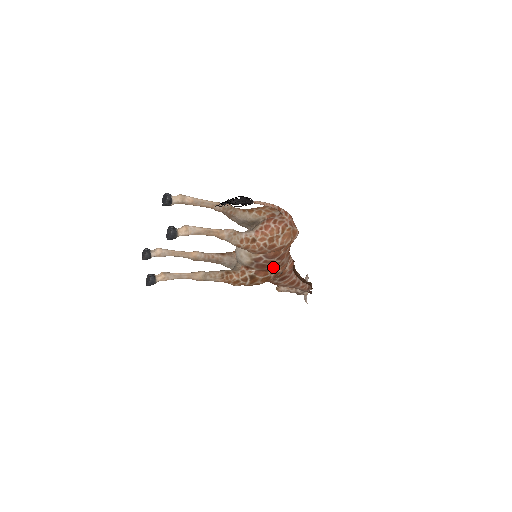
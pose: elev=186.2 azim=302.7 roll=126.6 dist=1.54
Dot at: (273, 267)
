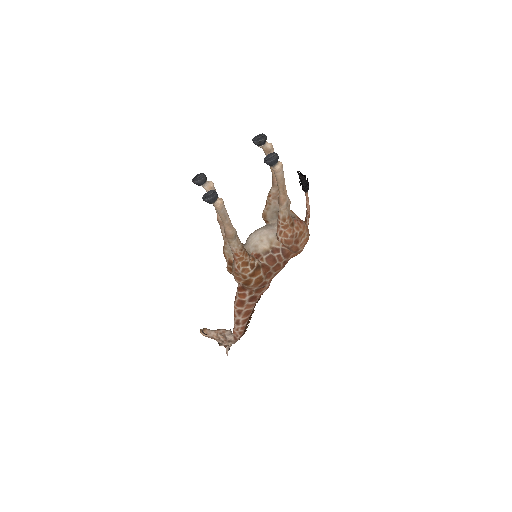
Dot at: (274, 269)
